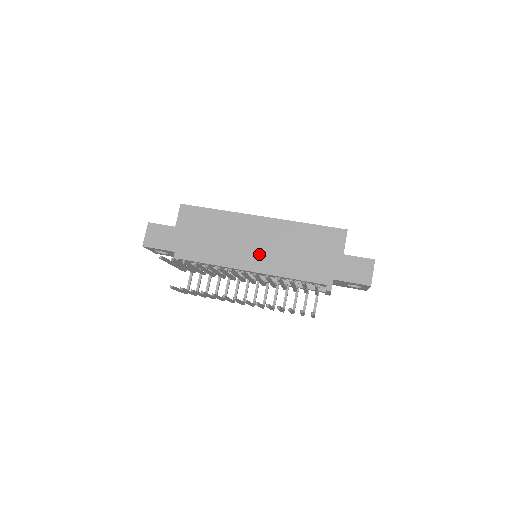
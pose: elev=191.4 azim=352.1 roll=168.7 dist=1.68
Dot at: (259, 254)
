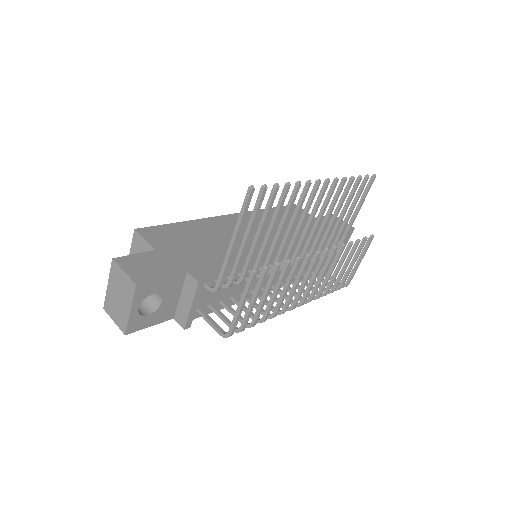
Dot at: occluded
